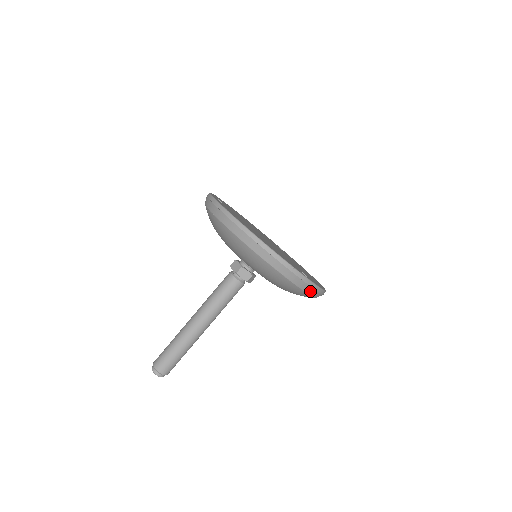
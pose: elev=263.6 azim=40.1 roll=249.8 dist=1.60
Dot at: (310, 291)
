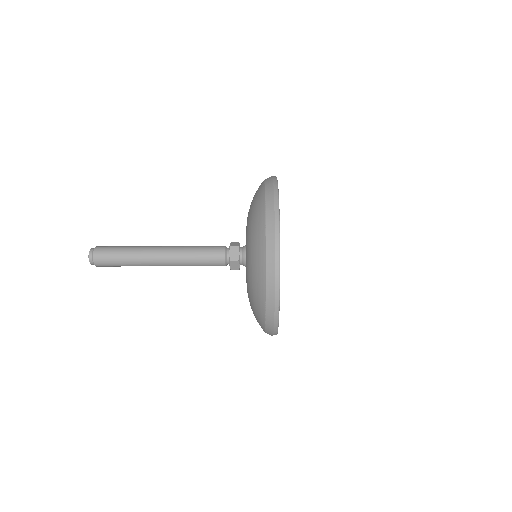
Dot at: occluded
